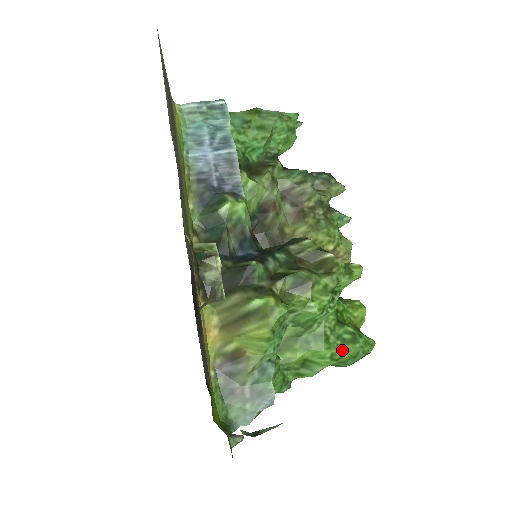
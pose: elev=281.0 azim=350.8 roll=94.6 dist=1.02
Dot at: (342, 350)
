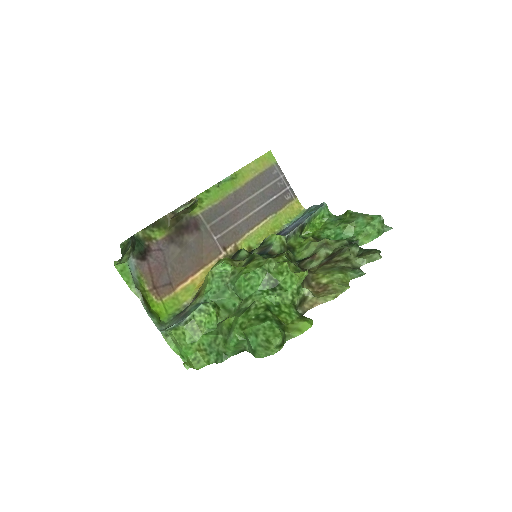
Dot at: (250, 322)
